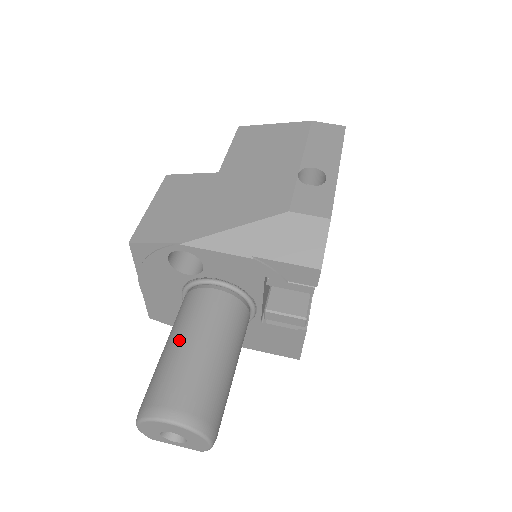
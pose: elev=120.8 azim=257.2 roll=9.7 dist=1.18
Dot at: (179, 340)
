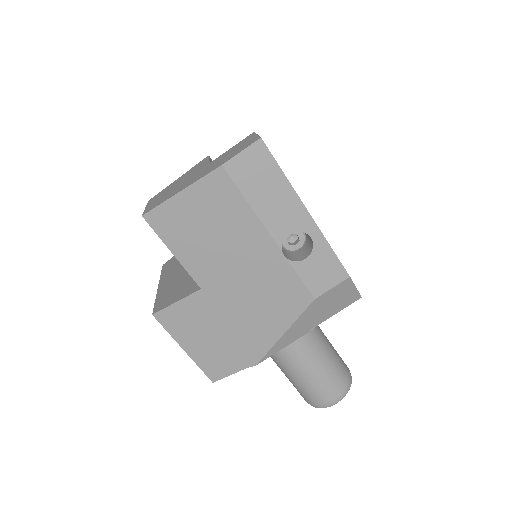
Dot at: (295, 372)
